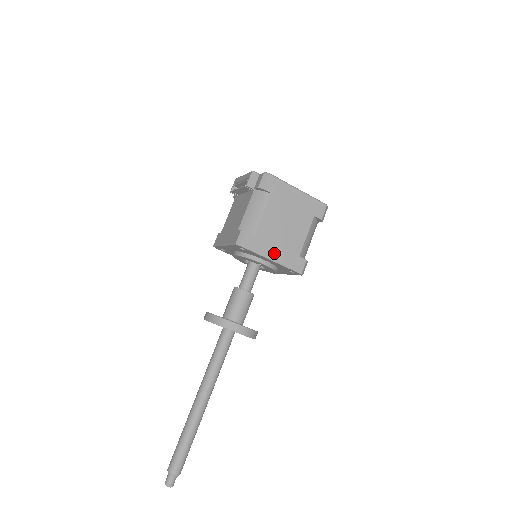
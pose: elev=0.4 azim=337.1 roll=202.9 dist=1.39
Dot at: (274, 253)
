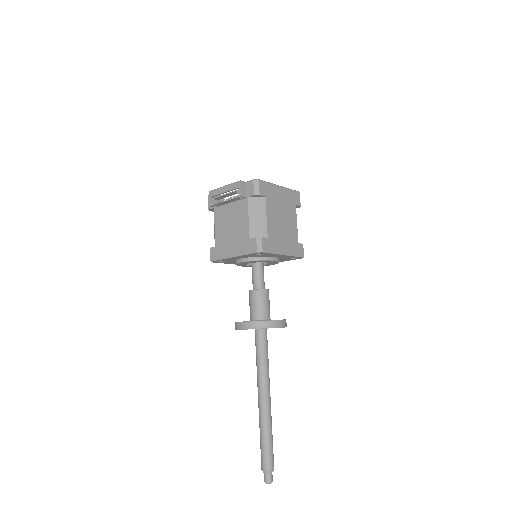
Dot at: (284, 248)
